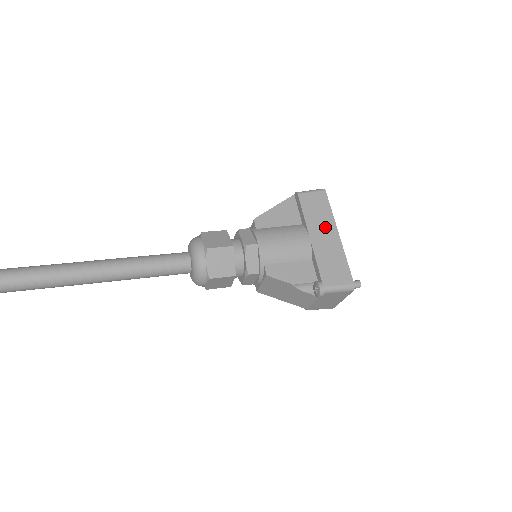
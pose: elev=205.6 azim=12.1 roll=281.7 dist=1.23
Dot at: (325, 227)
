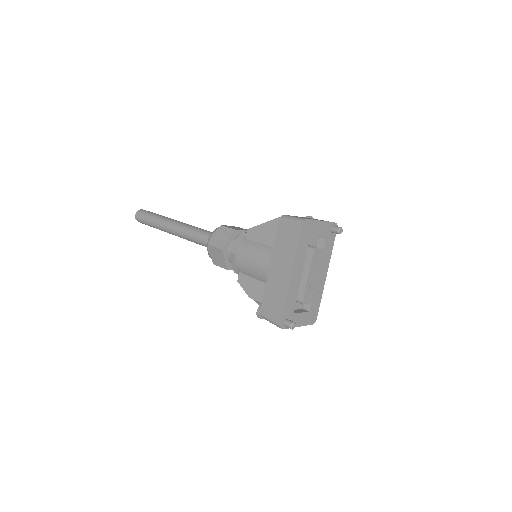
Dot at: (284, 262)
